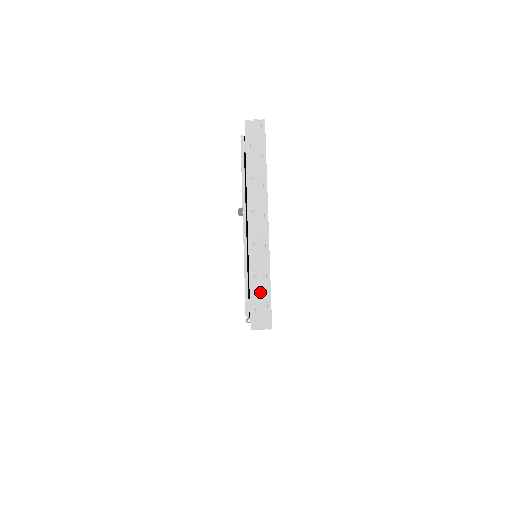
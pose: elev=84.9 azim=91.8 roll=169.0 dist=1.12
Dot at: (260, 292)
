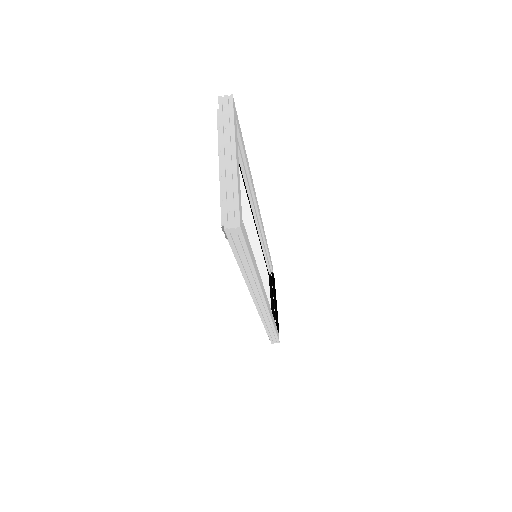
Dot at: (231, 202)
